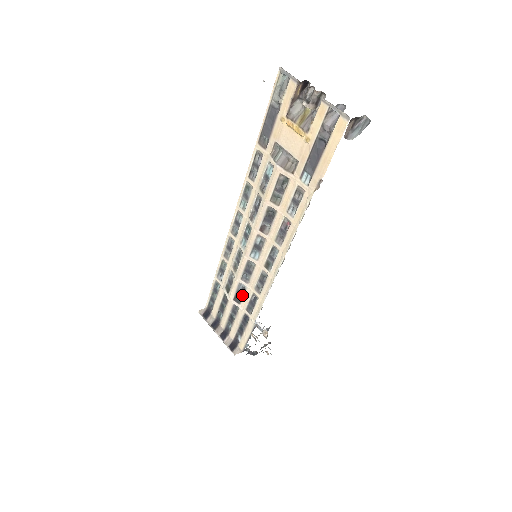
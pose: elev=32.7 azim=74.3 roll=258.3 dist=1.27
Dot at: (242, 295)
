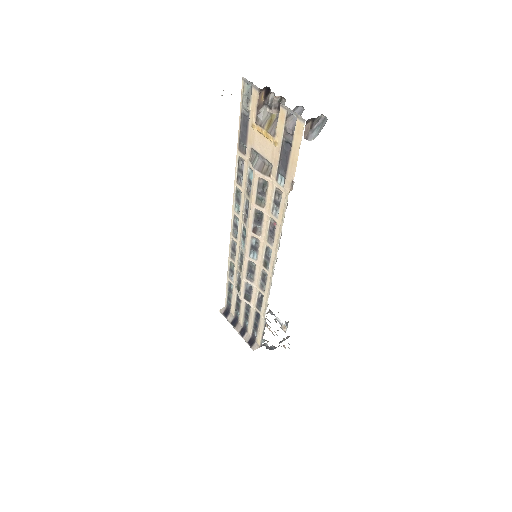
Dot at: (250, 294)
